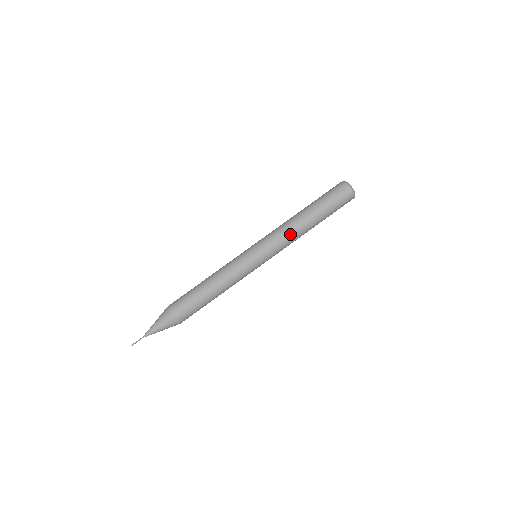
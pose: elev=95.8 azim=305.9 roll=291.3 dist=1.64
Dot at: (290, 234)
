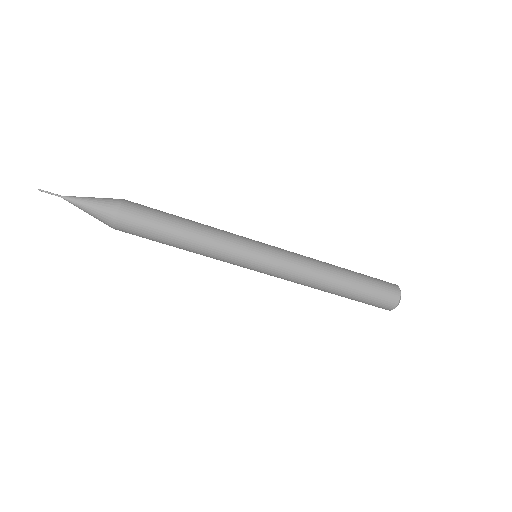
Dot at: (301, 284)
